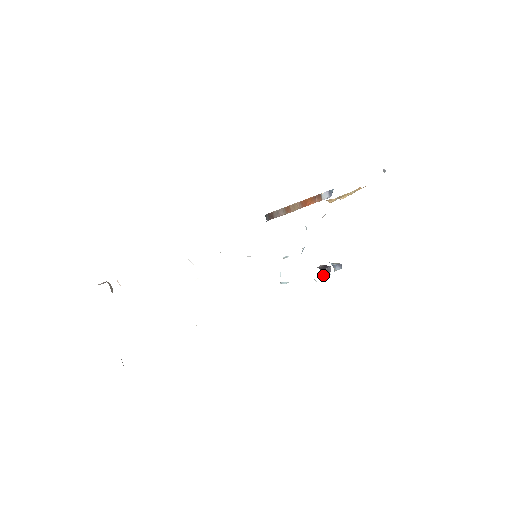
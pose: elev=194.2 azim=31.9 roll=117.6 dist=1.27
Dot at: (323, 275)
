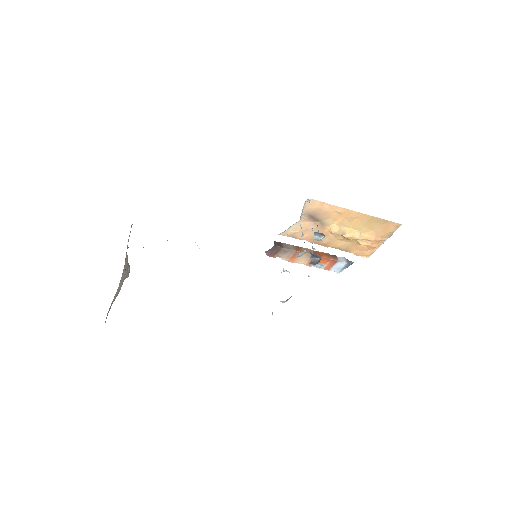
Dot at: occluded
